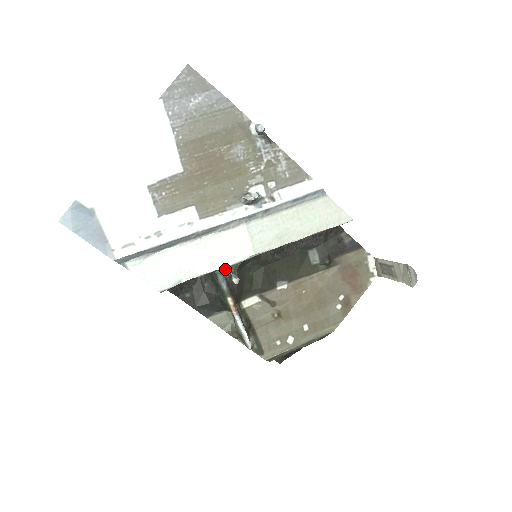
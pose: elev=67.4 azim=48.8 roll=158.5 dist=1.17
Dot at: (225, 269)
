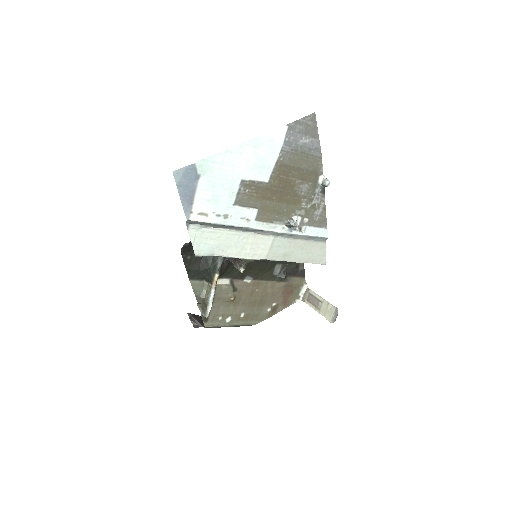
Dot at: (242, 260)
